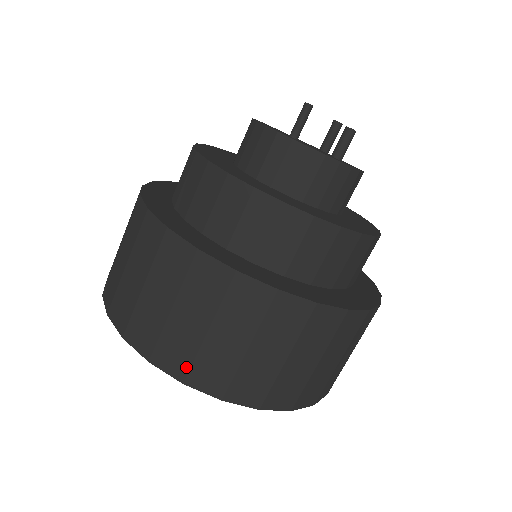
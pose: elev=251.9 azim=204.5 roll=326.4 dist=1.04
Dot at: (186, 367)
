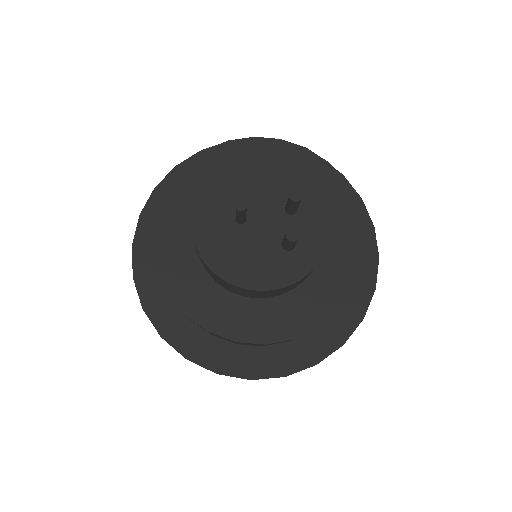
Dot at: occluded
